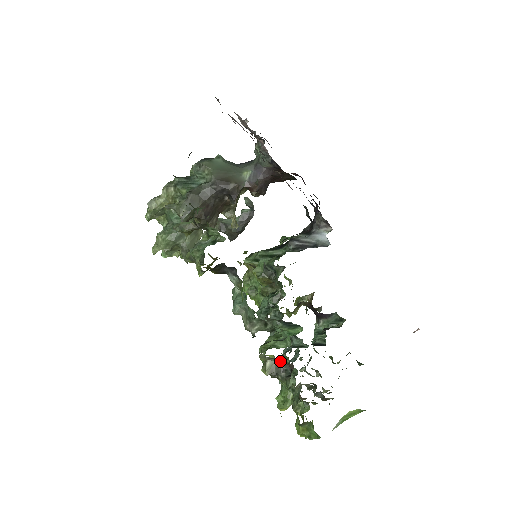
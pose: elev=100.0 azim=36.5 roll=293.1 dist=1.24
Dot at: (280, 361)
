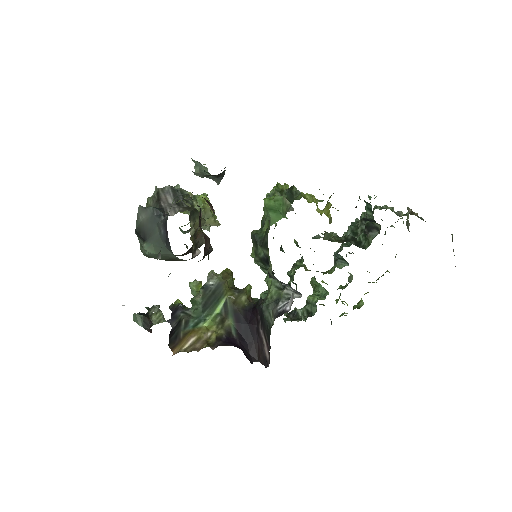
Dot at: occluded
